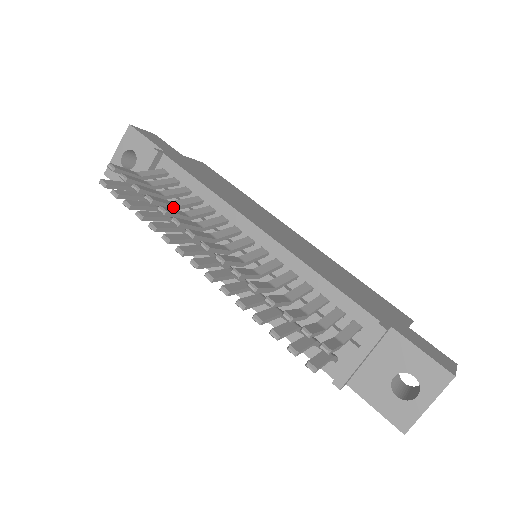
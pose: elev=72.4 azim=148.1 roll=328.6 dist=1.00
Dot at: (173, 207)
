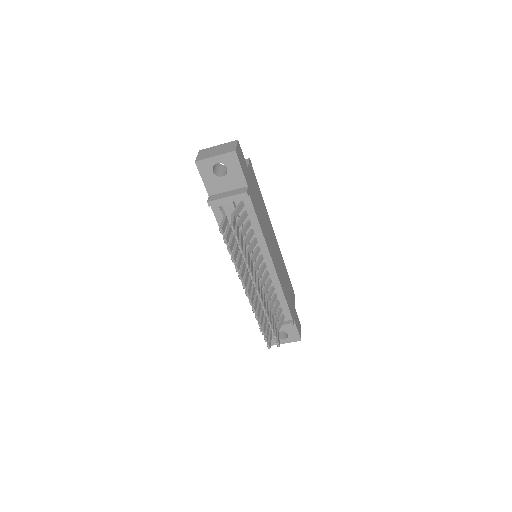
Dot at: (245, 248)
